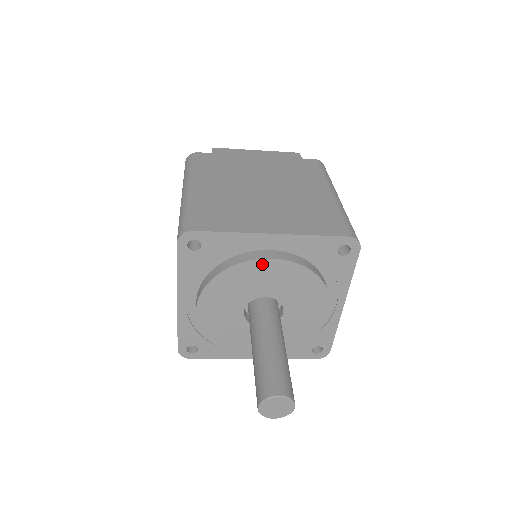
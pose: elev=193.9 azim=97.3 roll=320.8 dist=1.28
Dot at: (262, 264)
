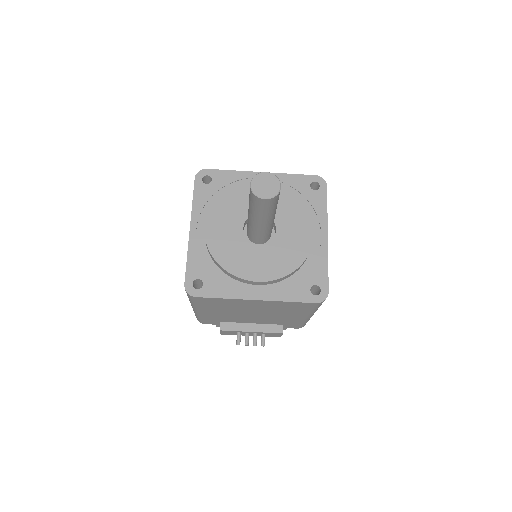
Dot at: occluded
